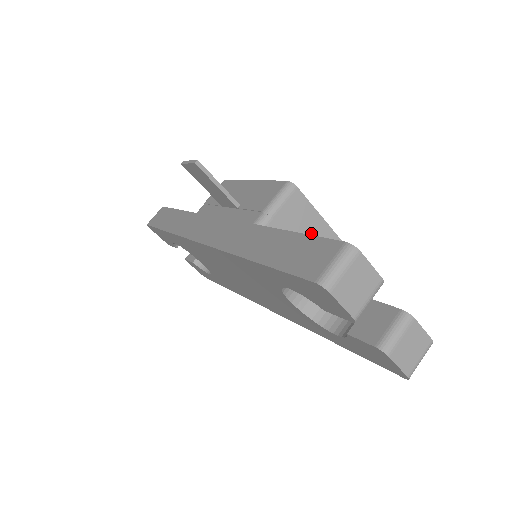
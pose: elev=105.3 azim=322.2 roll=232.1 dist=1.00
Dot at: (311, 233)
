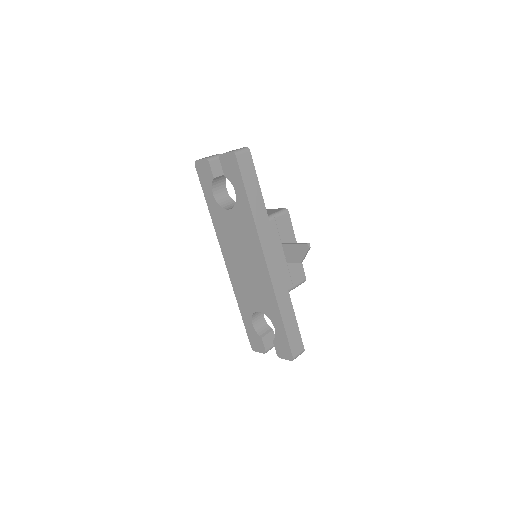
Dot at: occluded
